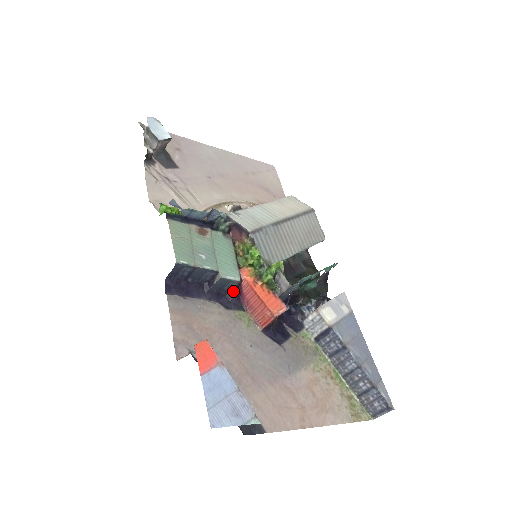
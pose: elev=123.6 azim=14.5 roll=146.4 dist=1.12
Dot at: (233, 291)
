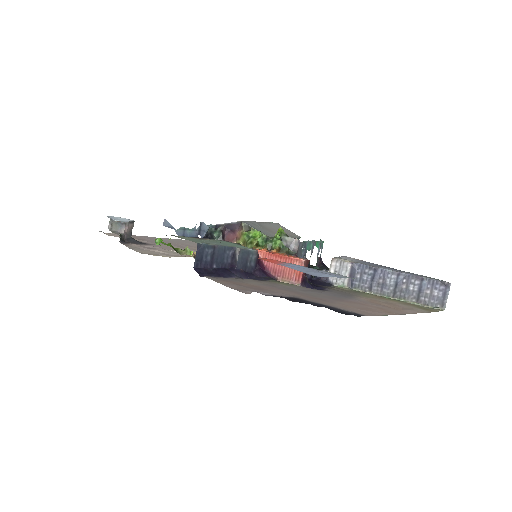
Dot at: (256, 267)
